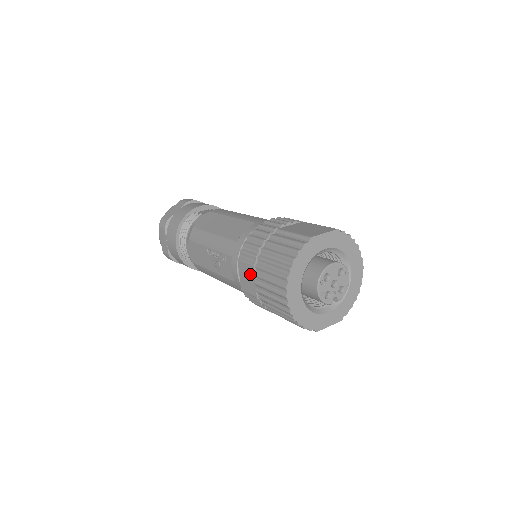
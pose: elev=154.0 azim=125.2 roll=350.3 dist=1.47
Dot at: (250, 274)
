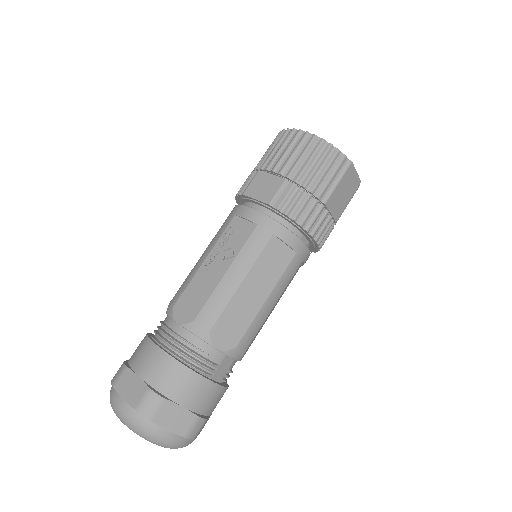
Dot at: (263, 179)
